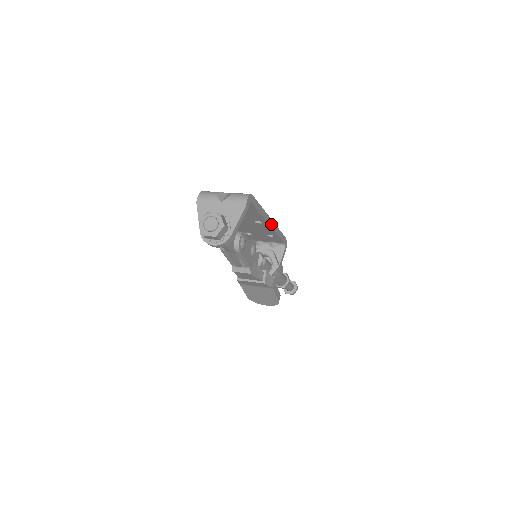
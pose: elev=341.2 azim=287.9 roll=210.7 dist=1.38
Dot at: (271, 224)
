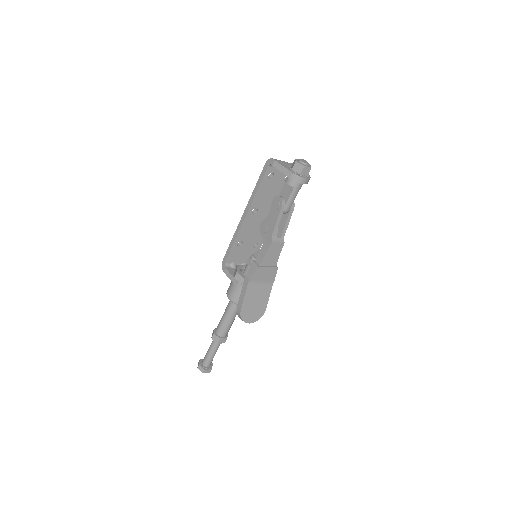
Dot at: occluded
